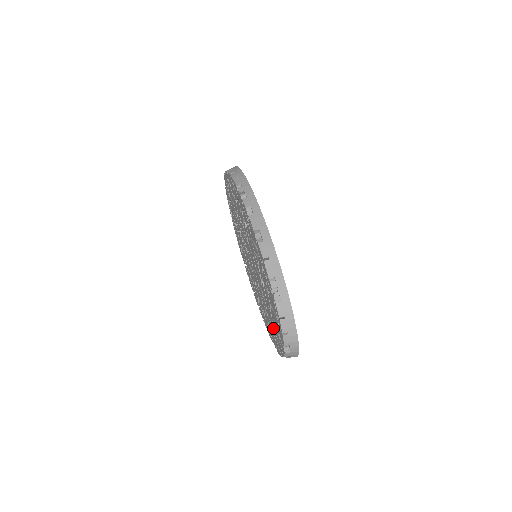
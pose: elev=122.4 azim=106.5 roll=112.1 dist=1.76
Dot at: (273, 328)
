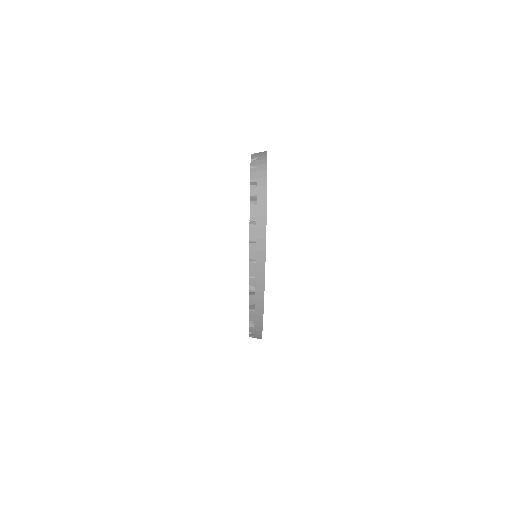
Dot at: occluded
